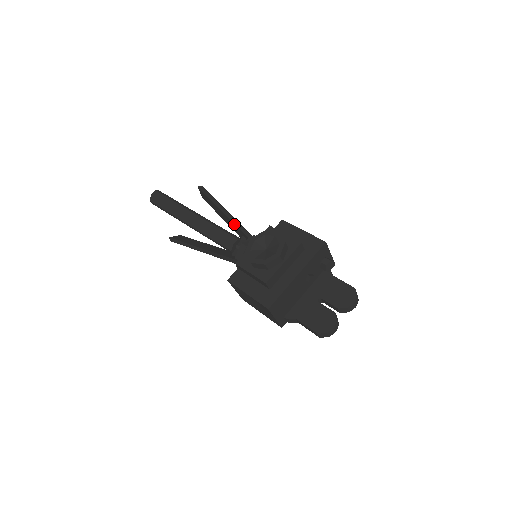
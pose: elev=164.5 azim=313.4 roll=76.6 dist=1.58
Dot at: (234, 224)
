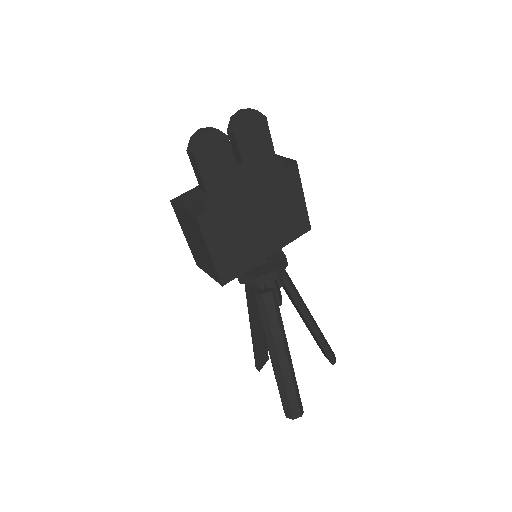
Dot at: (286, 293)
